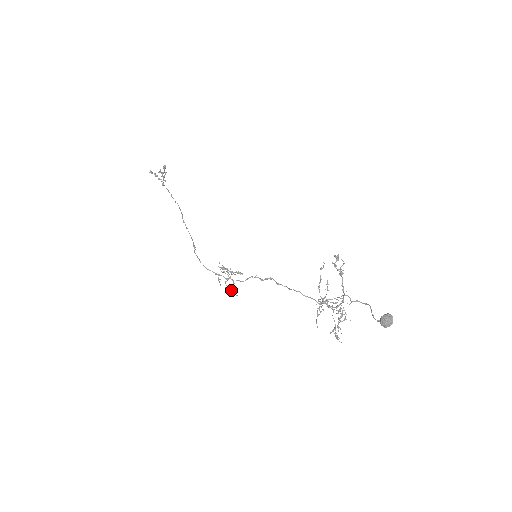
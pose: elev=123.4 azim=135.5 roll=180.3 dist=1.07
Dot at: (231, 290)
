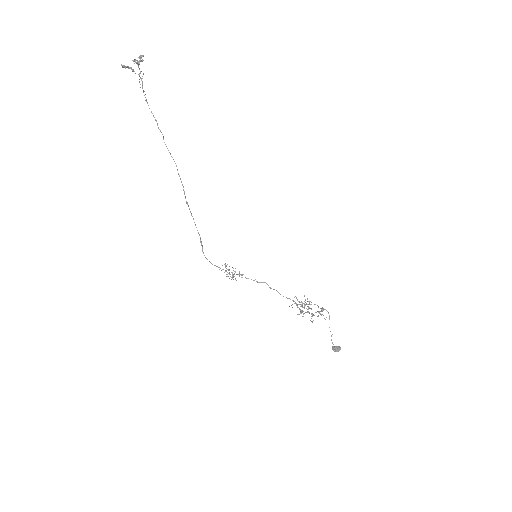
Dot at: occluded
